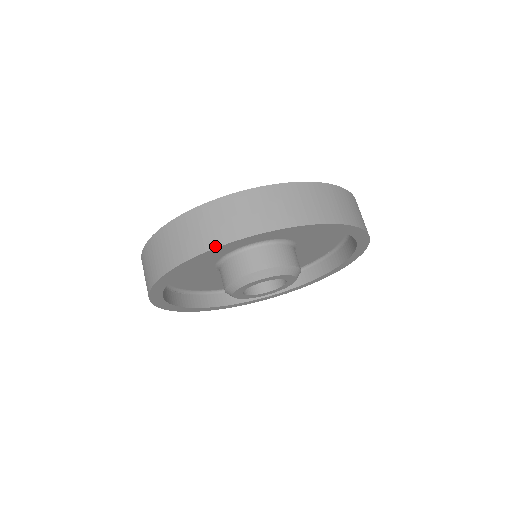
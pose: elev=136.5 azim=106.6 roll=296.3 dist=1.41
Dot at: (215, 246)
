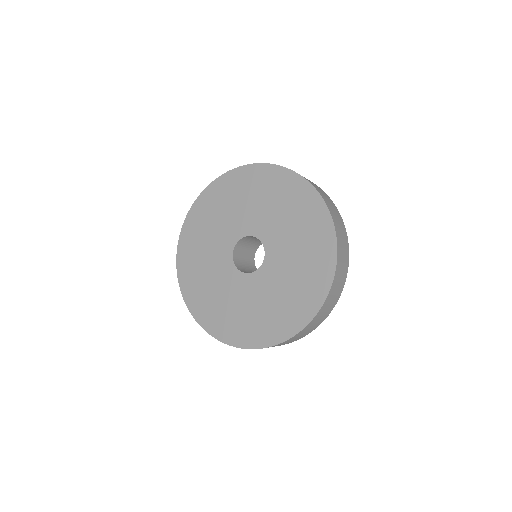
Dot at: occluded
